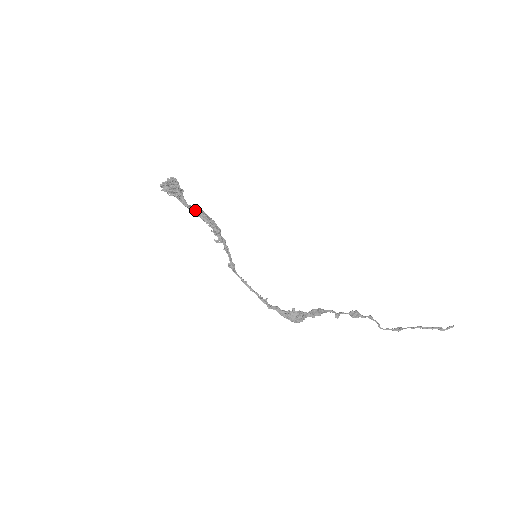
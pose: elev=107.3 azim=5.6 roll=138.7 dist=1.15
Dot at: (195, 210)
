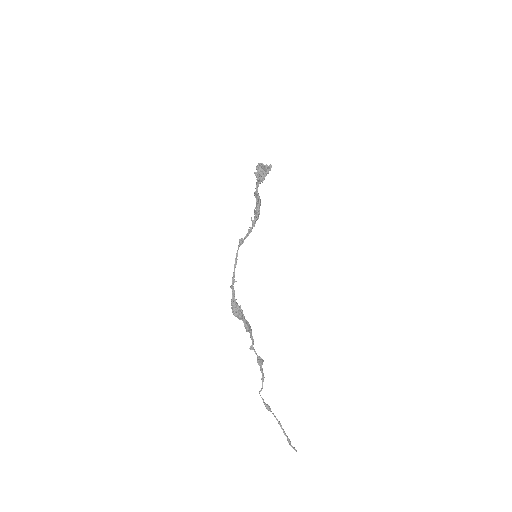
Dot at: (258, 195)
